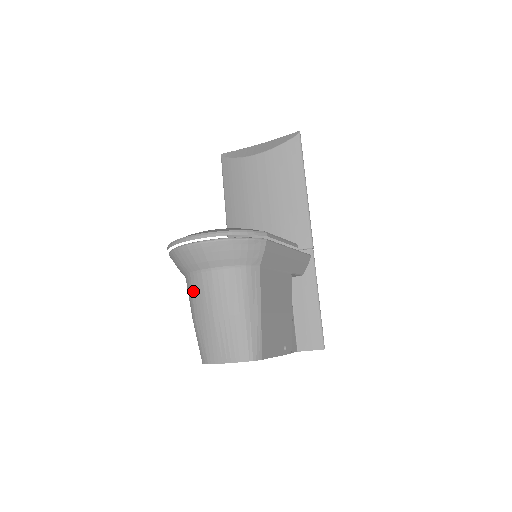
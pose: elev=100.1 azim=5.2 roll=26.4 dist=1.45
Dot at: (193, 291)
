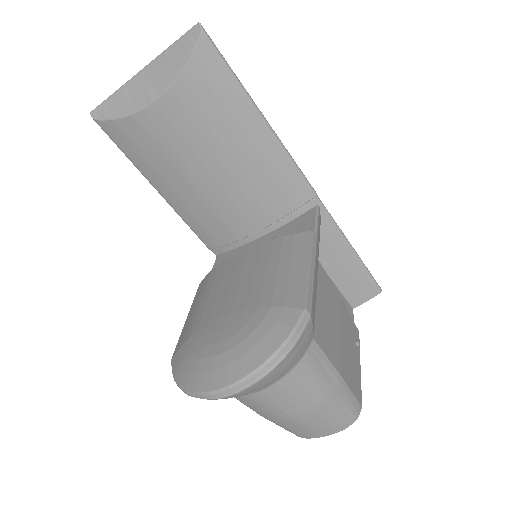
Dot at: (245, 404)
